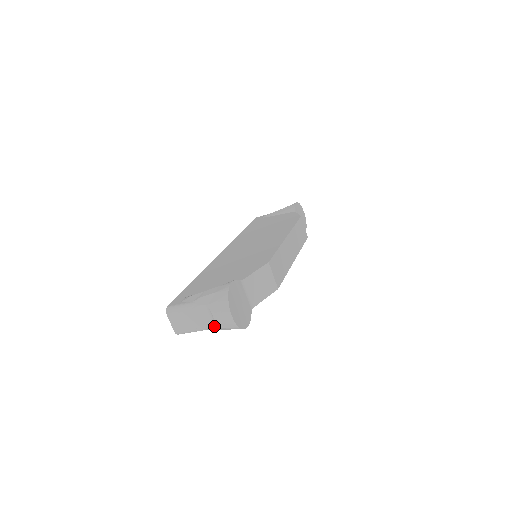
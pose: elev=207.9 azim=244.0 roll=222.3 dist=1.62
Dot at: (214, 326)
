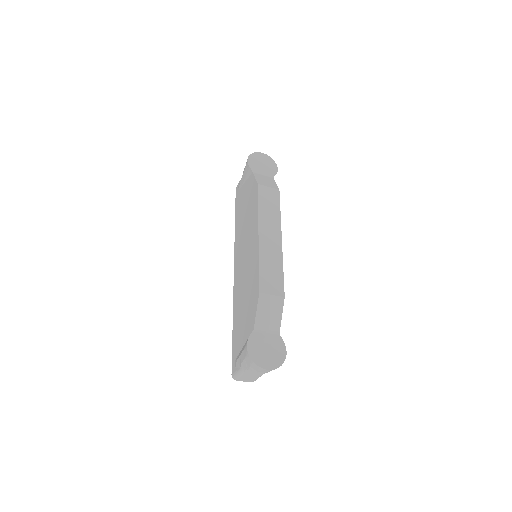
Dot at: occluded
